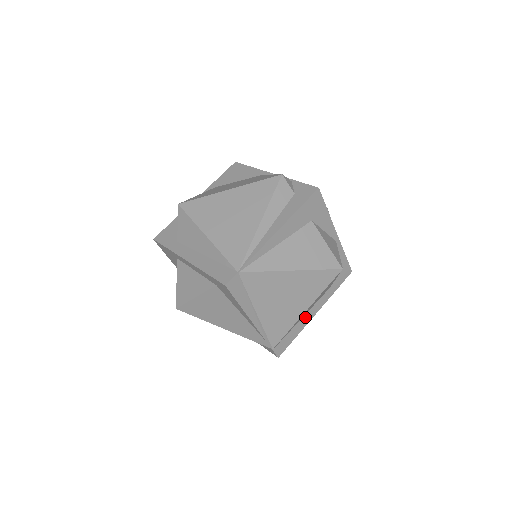
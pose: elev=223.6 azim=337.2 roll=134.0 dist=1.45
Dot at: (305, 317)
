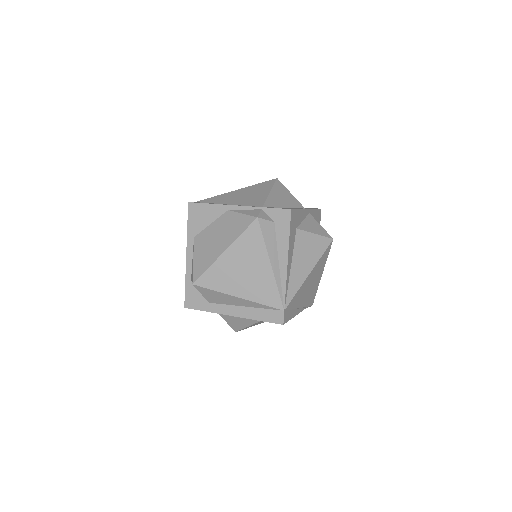
Dot at: occluded
